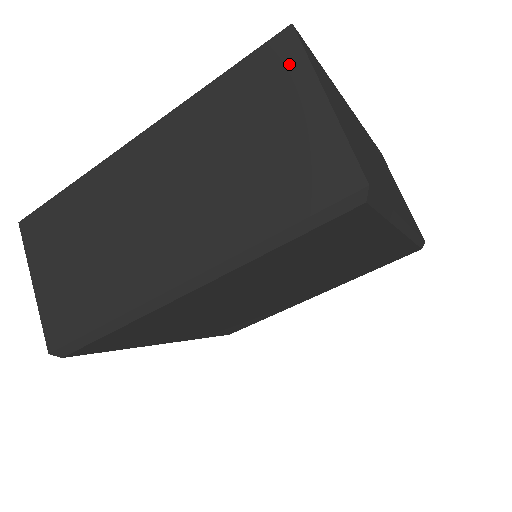
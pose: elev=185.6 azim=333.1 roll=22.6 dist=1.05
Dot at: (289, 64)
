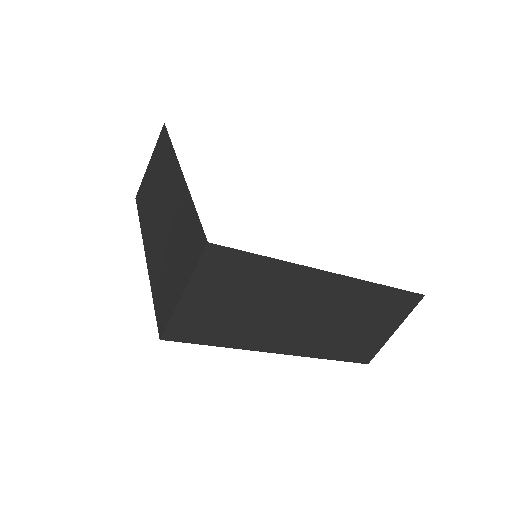
Dot at: (406, 309)
